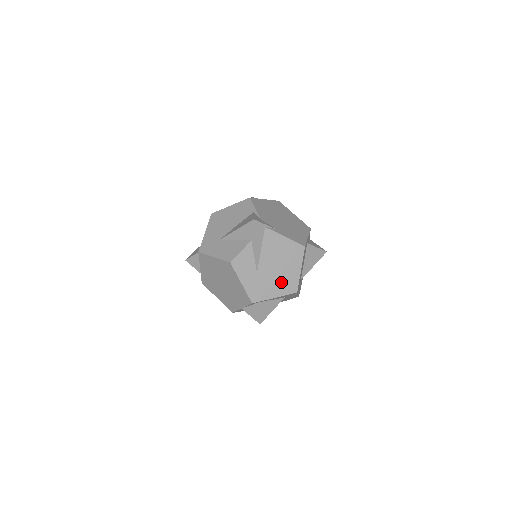
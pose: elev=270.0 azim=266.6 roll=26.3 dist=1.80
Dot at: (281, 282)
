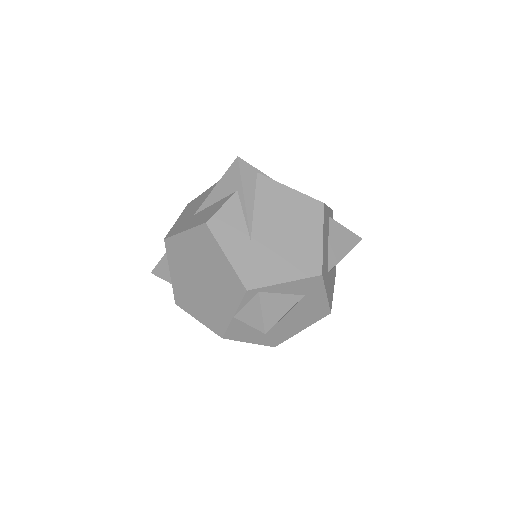
Dot at: (292, 257)
